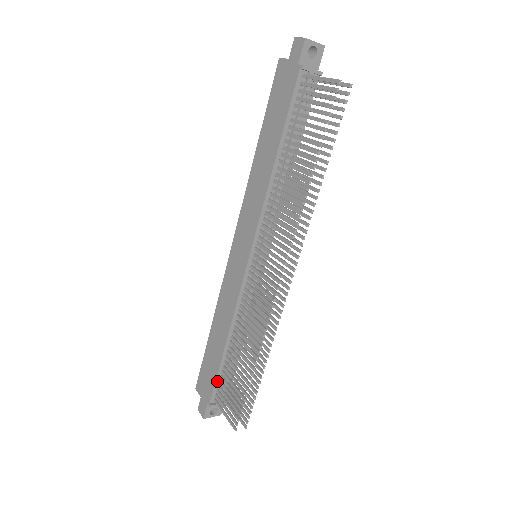
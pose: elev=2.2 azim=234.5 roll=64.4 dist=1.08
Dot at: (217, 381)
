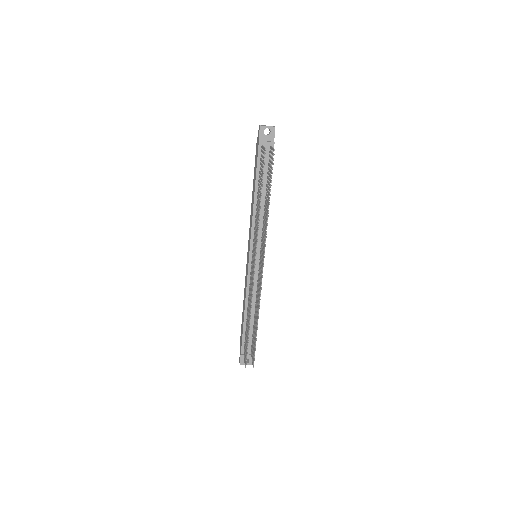
Dot at: (243, 338)
